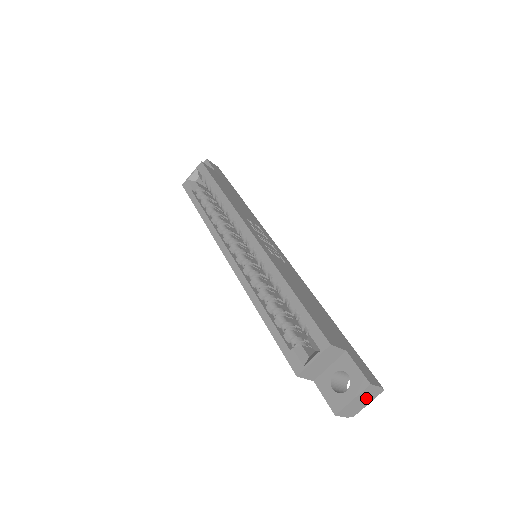
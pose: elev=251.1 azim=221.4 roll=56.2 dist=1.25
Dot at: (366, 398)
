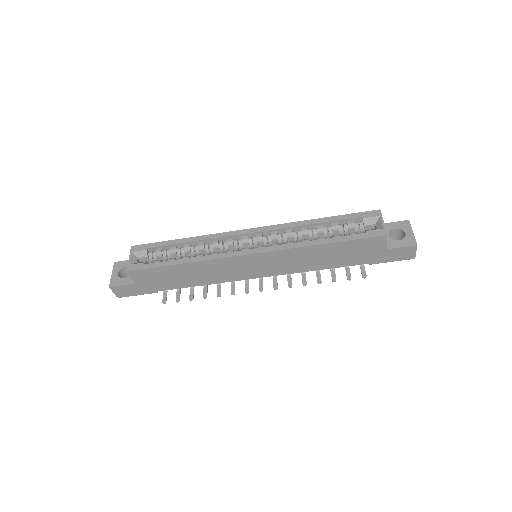
Dot at: occluded
